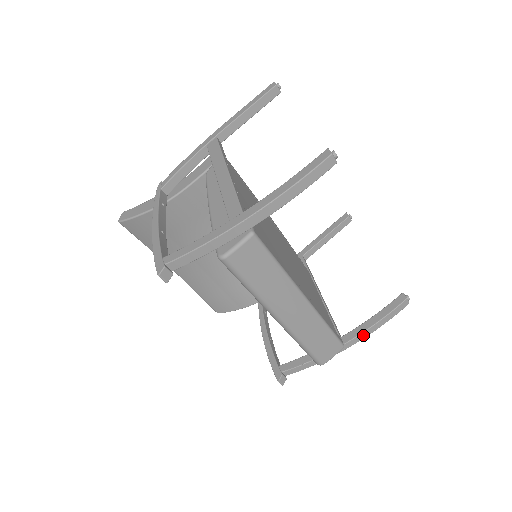
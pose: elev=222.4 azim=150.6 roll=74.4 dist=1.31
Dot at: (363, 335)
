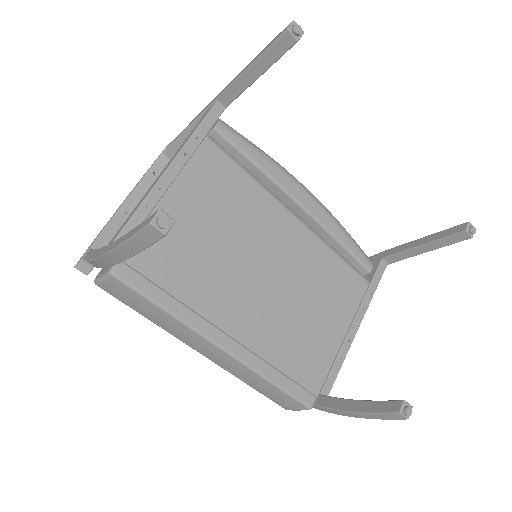
Dot at: (338, 412)
